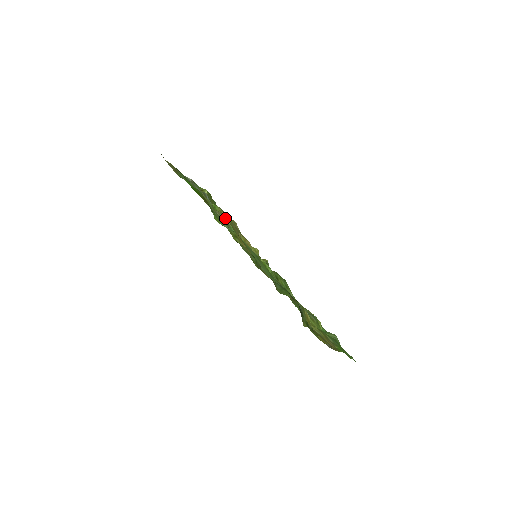
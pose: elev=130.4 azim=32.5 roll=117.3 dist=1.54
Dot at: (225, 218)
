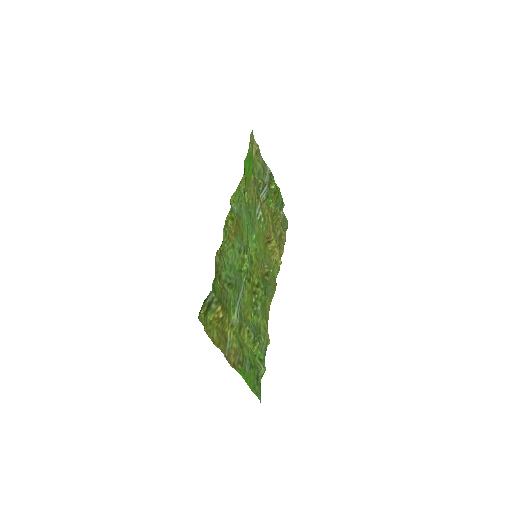
Dot at: (267, 215)
